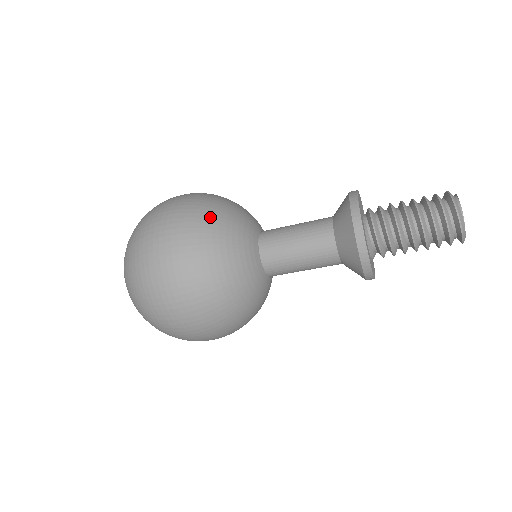
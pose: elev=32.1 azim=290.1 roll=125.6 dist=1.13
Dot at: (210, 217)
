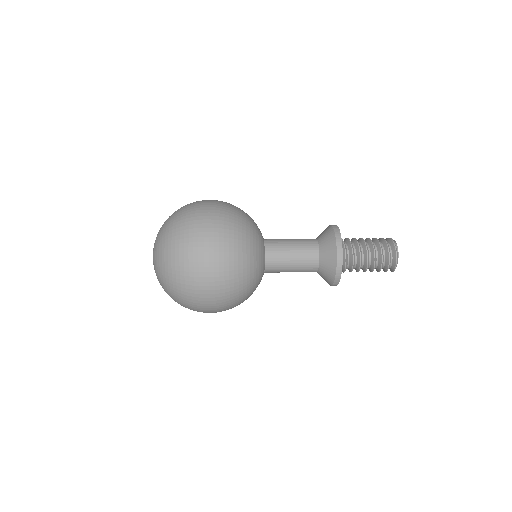
Dot at: (240, 230)
